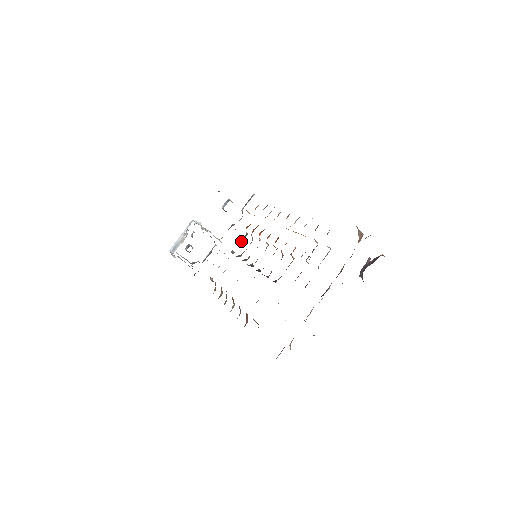
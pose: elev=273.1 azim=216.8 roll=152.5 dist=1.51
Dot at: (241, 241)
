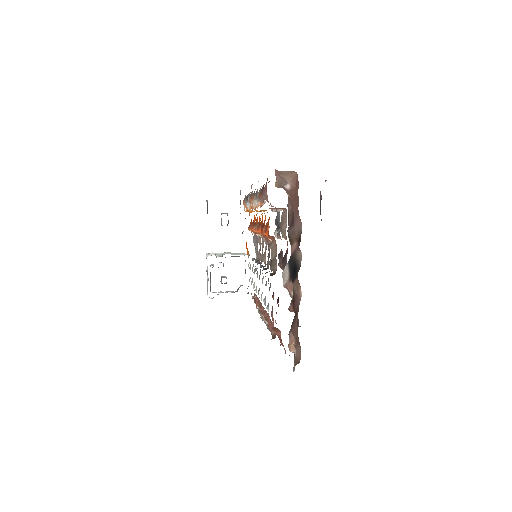
Dot at: (254, 244)
